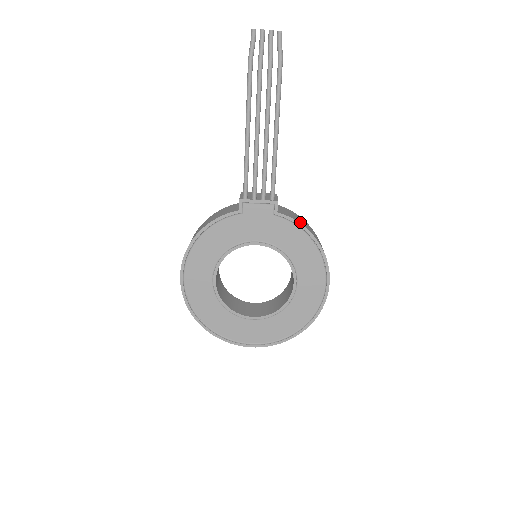
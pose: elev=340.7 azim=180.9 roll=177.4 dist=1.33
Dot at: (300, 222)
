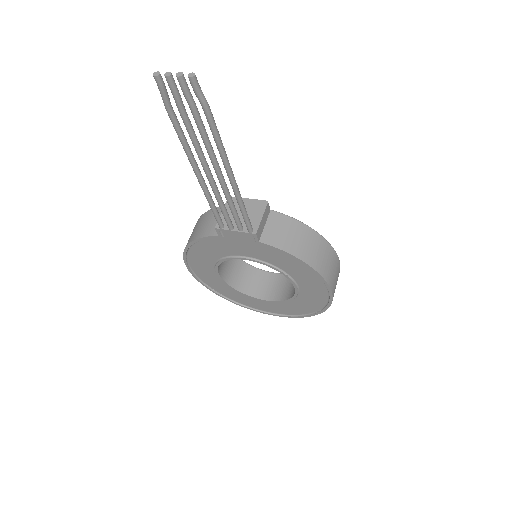
Dot at: (288, 248)
